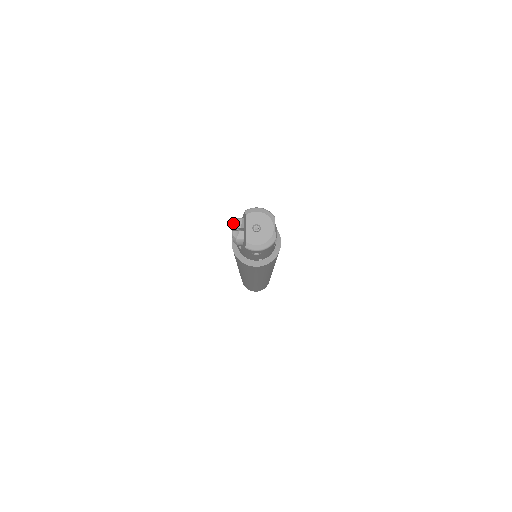
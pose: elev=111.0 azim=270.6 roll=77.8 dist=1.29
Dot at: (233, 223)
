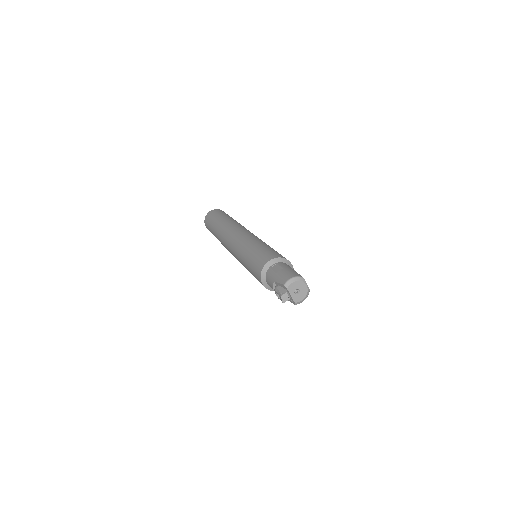
Dot at: (284, 300)
